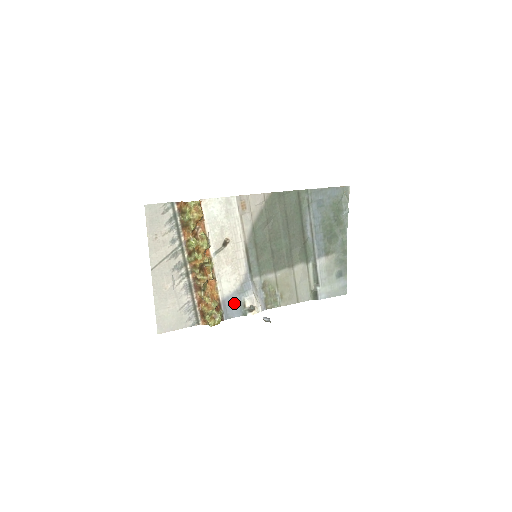
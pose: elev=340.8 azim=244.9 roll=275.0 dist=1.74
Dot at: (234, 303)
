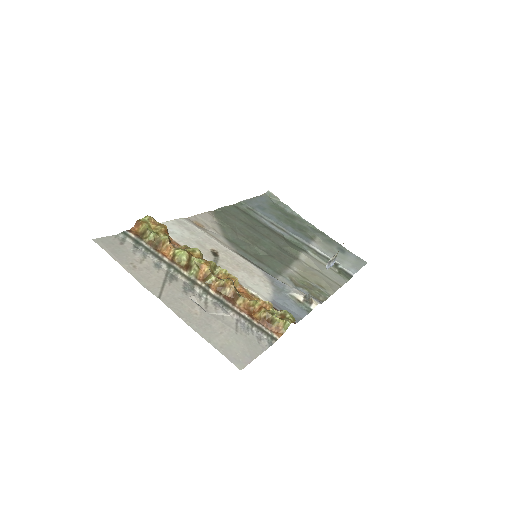
Dot at: (286, 304)
